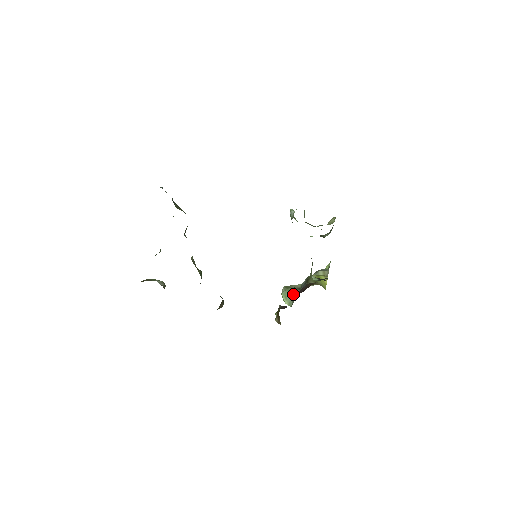
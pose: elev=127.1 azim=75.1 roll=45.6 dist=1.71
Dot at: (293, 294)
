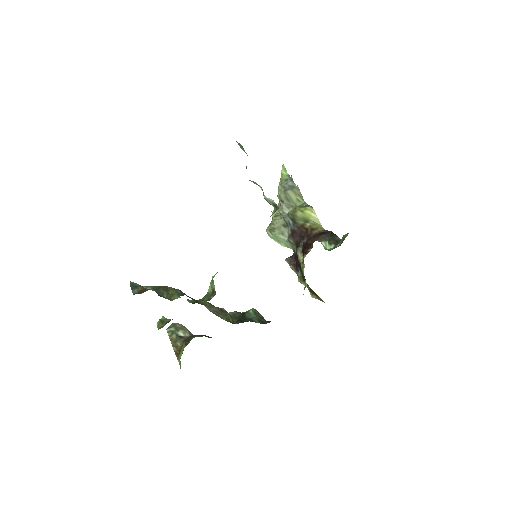
Dot at: (285, 237)
